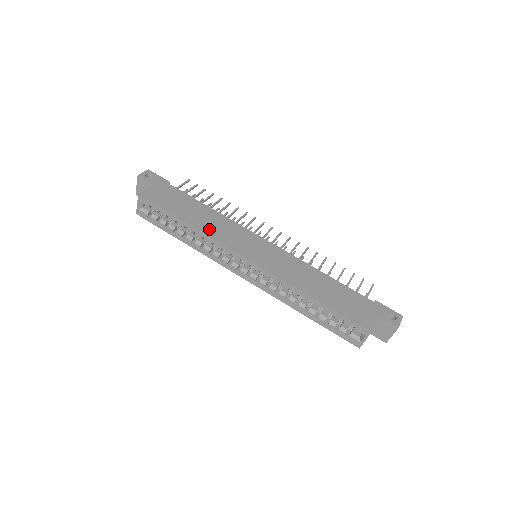
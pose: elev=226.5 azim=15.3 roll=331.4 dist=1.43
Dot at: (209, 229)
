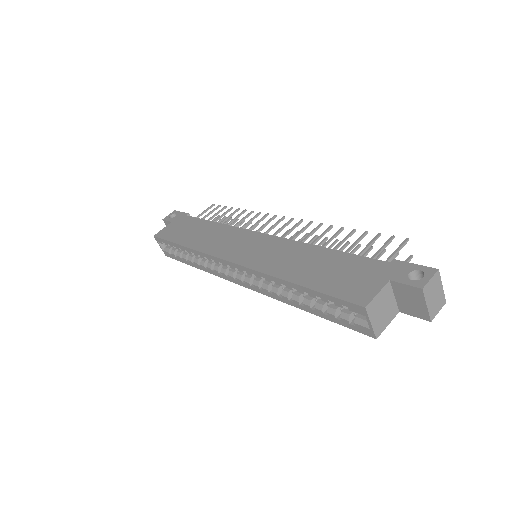
Dot at: (202, 244)
